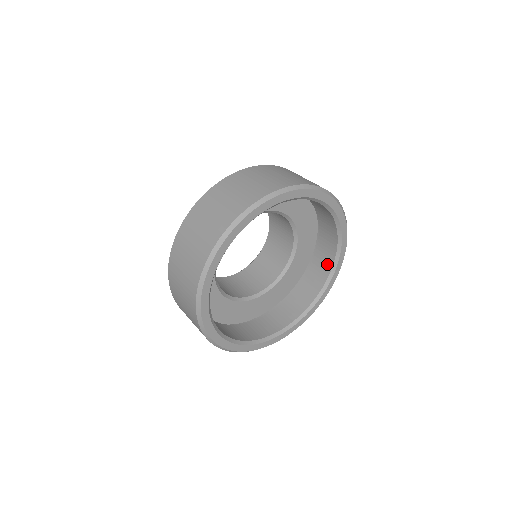
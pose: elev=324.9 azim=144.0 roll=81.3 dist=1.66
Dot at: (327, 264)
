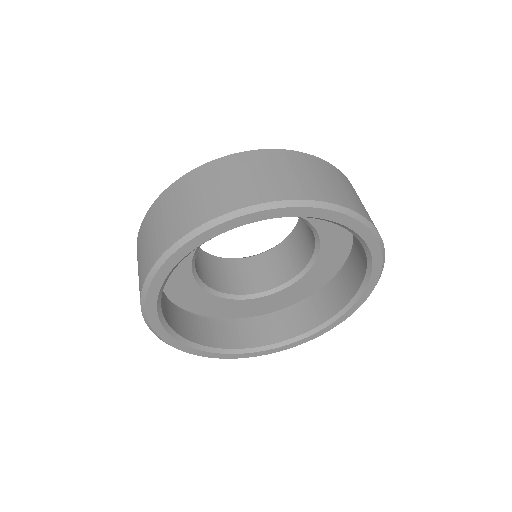
Dot at: occluded
